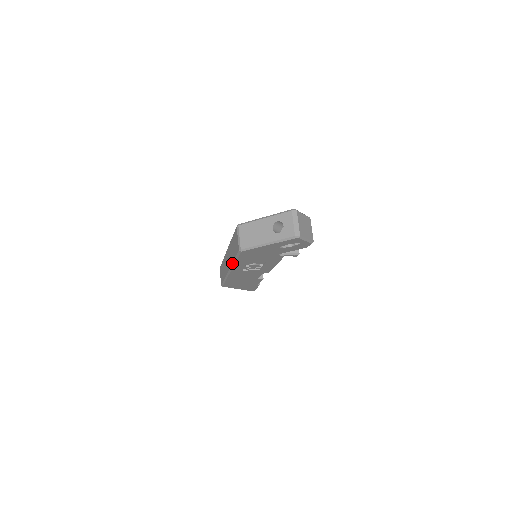
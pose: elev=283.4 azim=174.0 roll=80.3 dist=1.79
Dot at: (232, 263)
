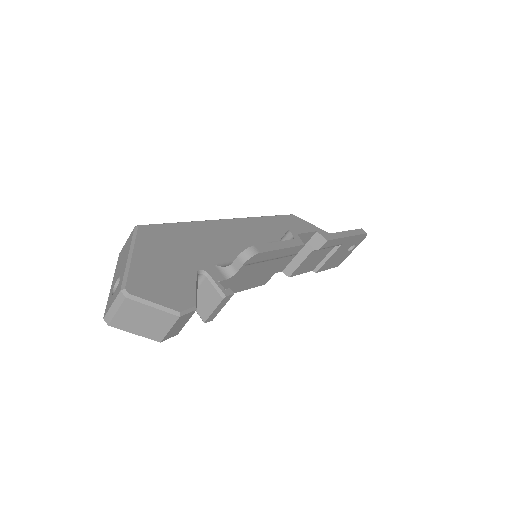
Dot at: occluded
